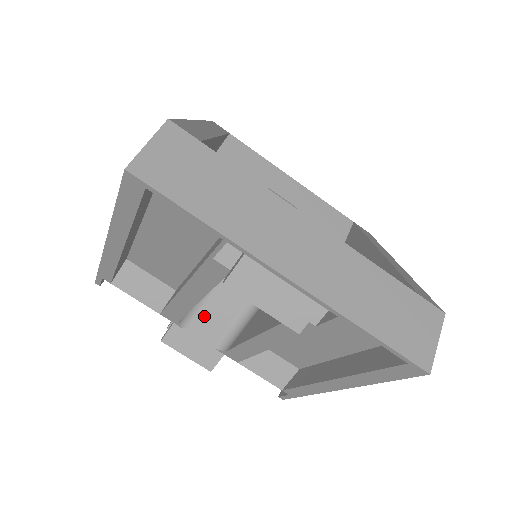
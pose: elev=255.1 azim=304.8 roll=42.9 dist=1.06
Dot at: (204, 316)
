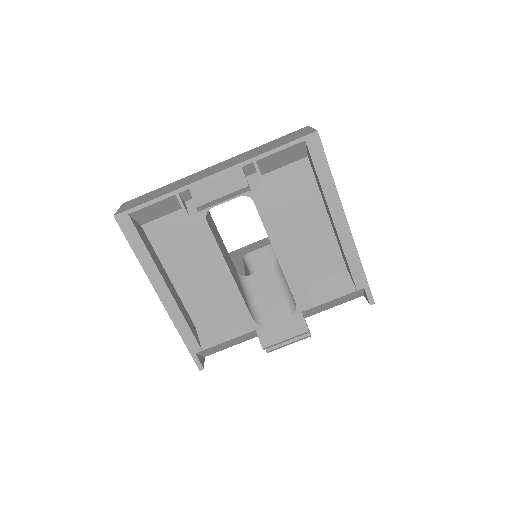
Dot at: (265, 306)
